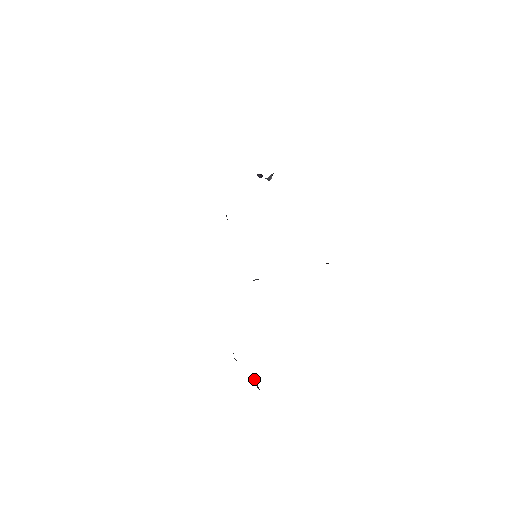
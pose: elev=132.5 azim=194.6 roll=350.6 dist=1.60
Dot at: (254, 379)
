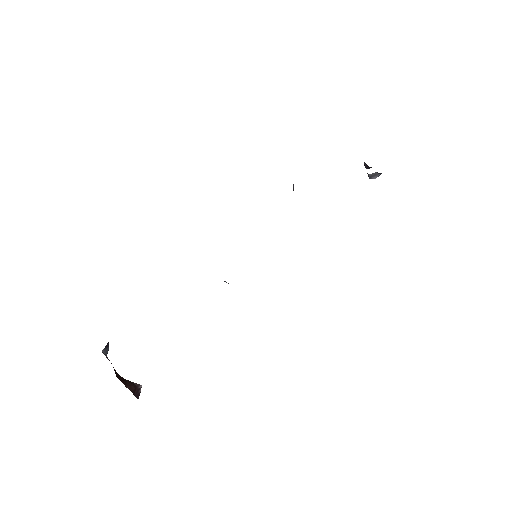
Dot at: (138, 384)
